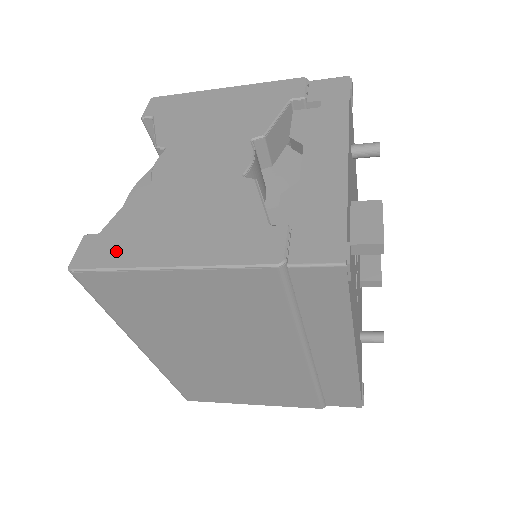
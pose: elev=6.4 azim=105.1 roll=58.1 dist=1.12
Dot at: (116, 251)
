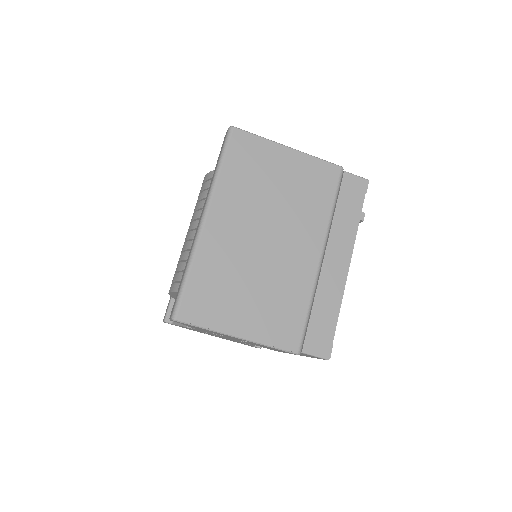
Dot at: occluded
